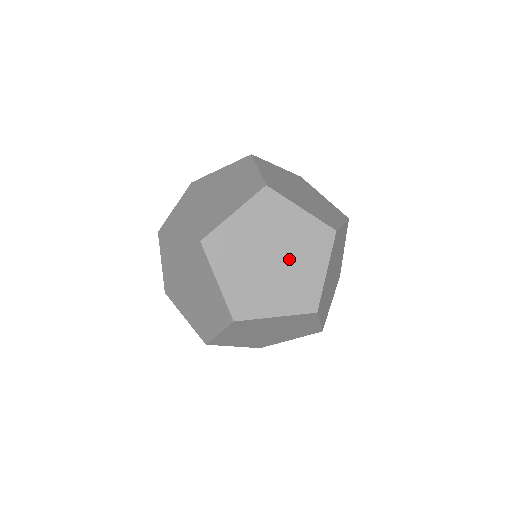
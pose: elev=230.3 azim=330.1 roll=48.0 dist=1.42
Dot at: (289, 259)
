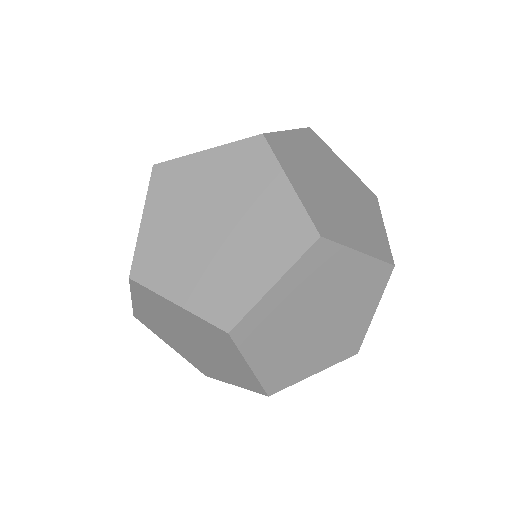
Dot at: (235, 210)
